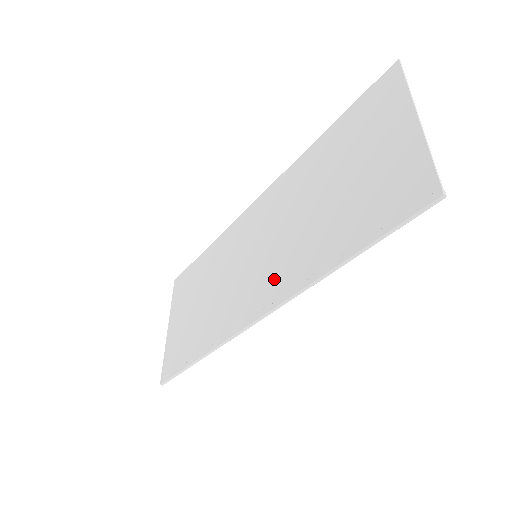
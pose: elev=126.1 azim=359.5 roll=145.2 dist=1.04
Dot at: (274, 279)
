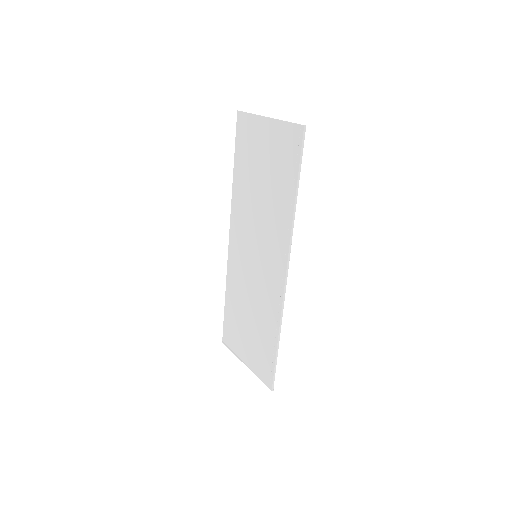
Dot at: (275, 247)
